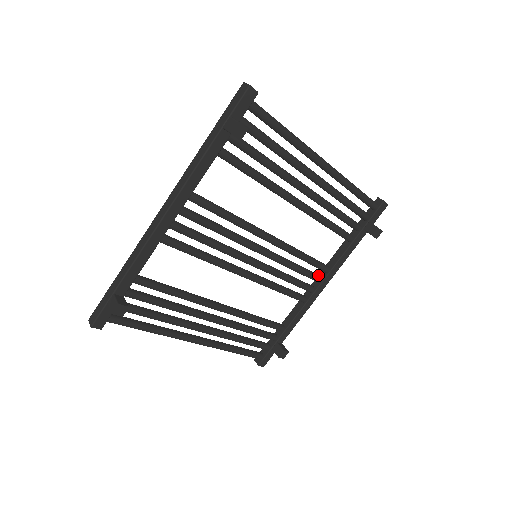
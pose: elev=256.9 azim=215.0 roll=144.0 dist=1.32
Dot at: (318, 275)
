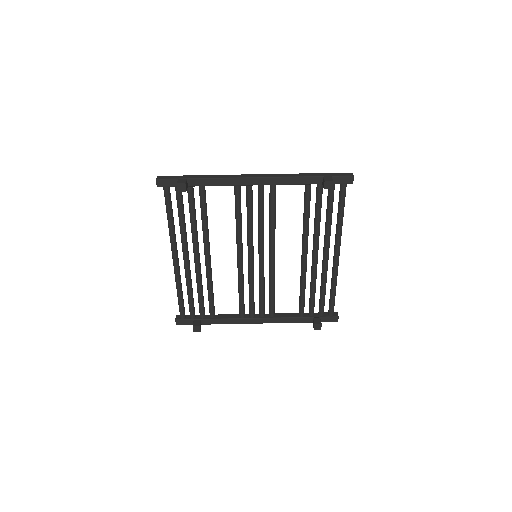
Dot at: occluded
